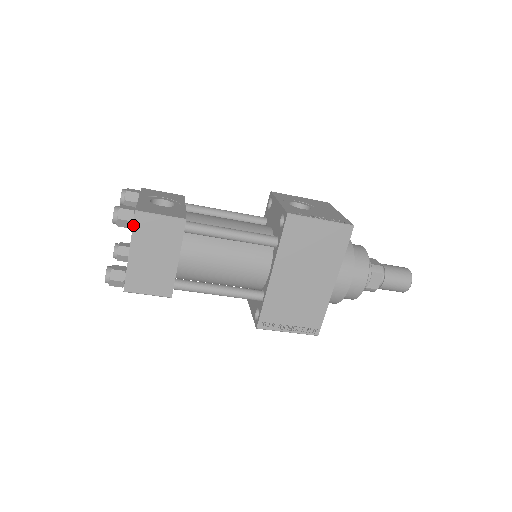
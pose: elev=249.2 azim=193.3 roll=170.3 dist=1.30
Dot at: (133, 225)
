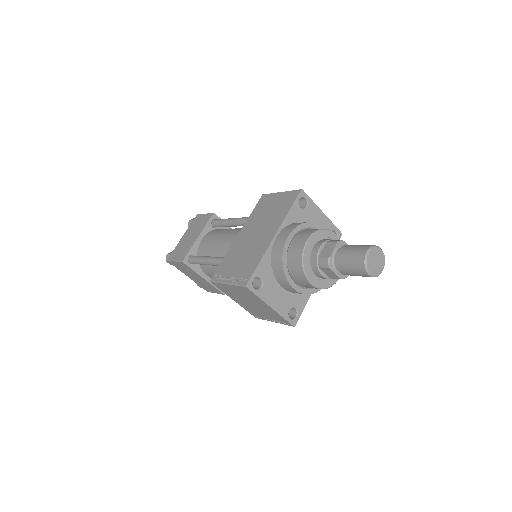
Dot at: (192, 222)
